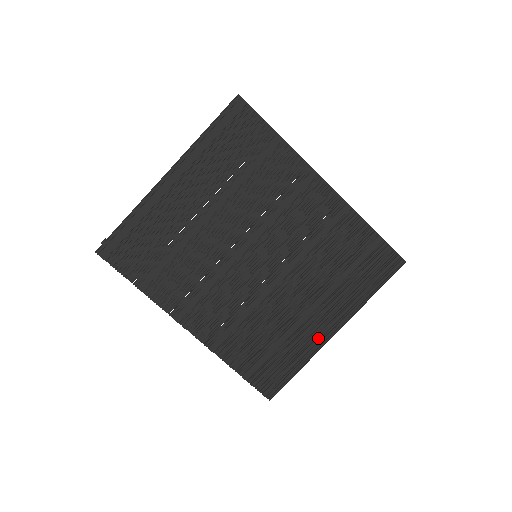
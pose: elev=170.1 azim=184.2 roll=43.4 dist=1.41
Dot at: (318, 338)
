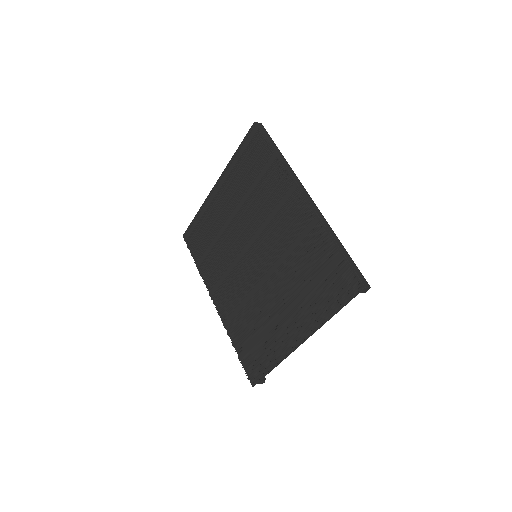
Dot at: (286, 344)
